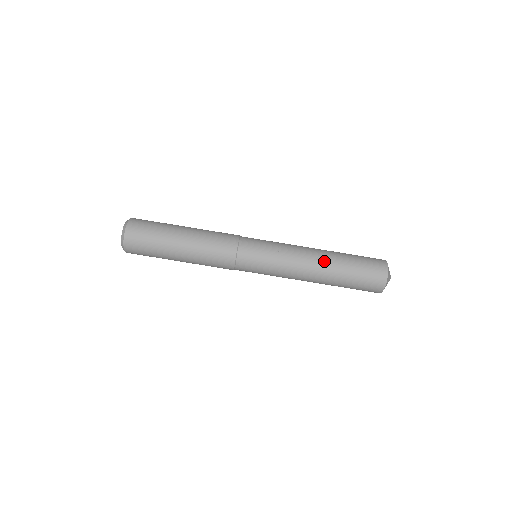
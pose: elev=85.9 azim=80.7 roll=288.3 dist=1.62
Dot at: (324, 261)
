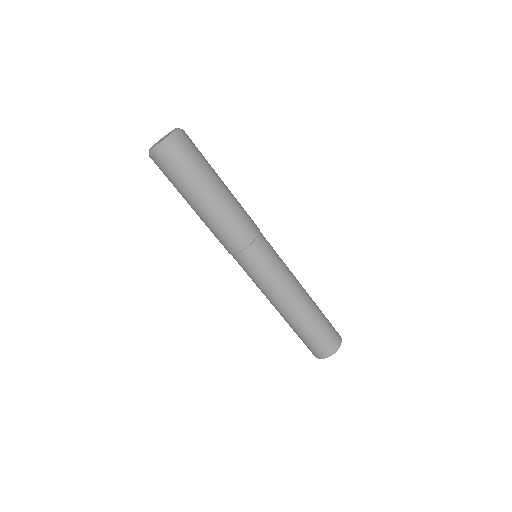
Dot at: (302, 309)
